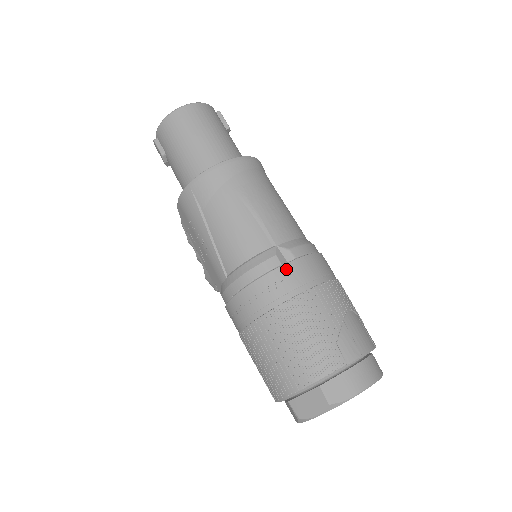
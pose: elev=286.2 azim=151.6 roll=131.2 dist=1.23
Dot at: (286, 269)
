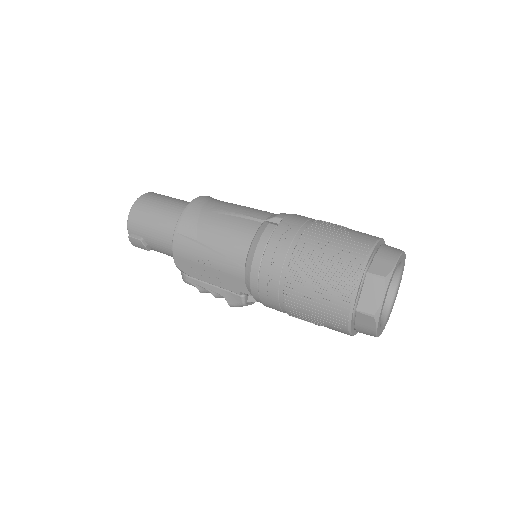
Dot at: (282, 225)
